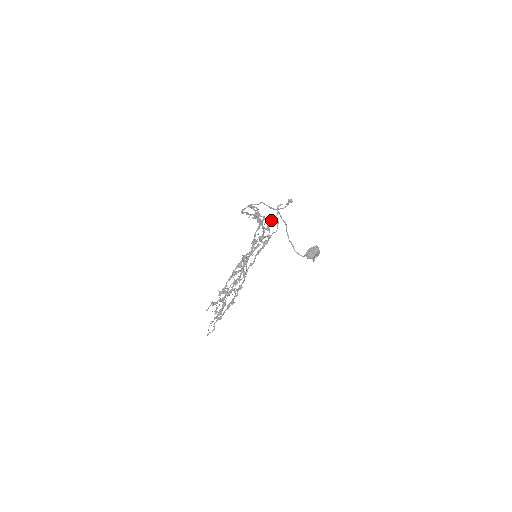
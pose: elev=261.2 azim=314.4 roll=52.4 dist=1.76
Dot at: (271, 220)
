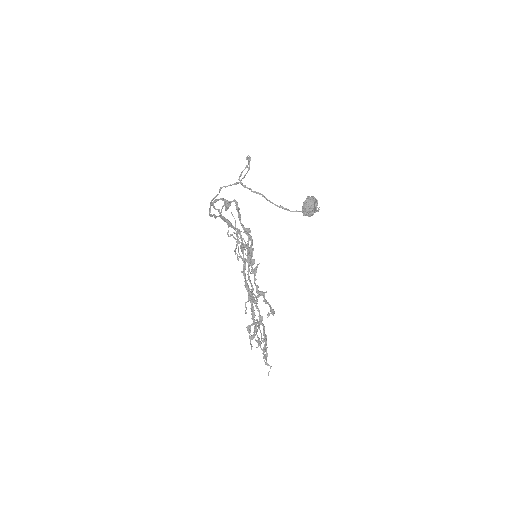
Dot at: (234, 232)
